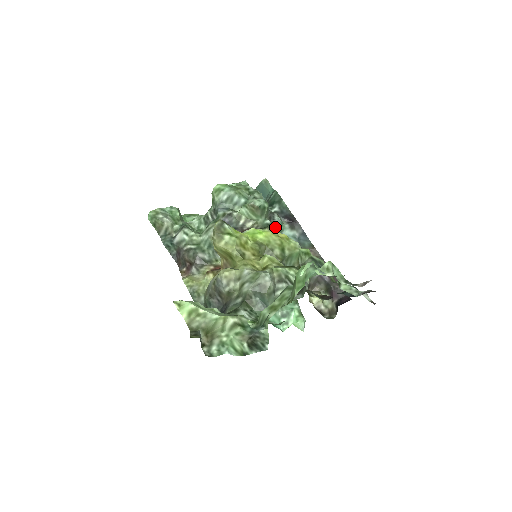
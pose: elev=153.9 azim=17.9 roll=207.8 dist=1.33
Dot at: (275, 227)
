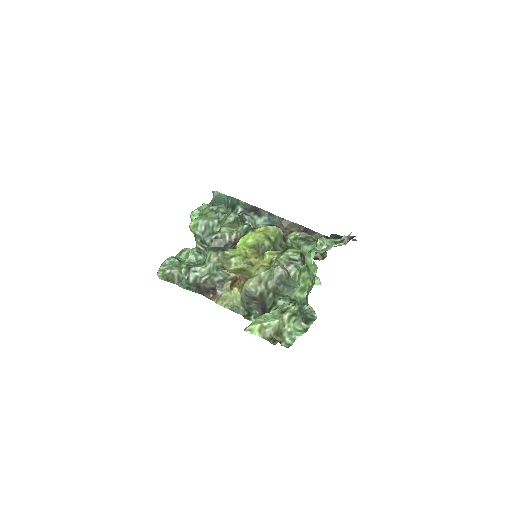
Dot at: (250, 224)
